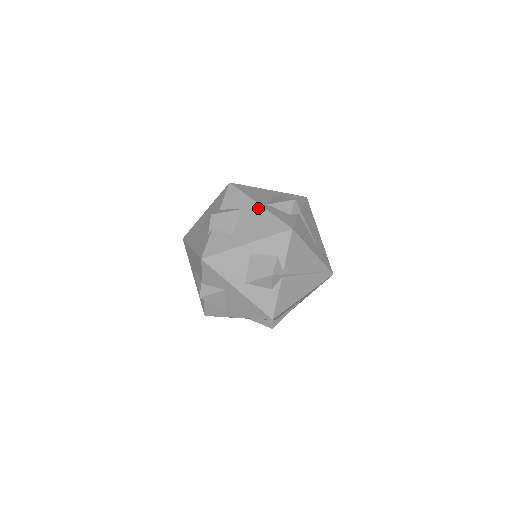
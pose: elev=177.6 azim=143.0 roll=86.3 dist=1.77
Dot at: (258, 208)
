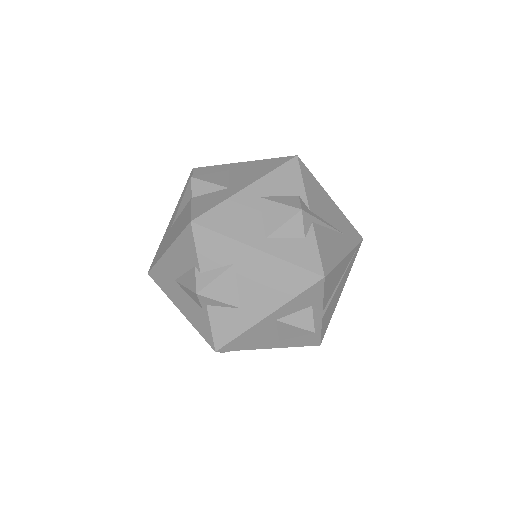
Dot at: (258, 256)
